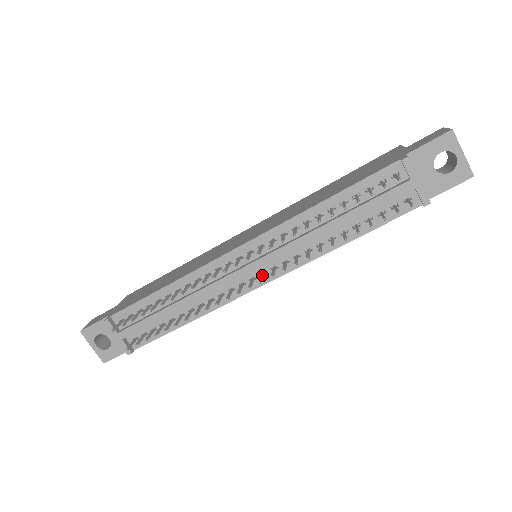
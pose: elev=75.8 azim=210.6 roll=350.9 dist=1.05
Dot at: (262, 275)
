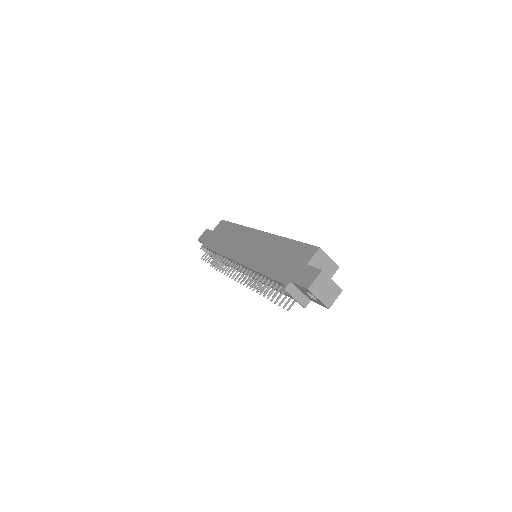
Dot at: (248, 278)
